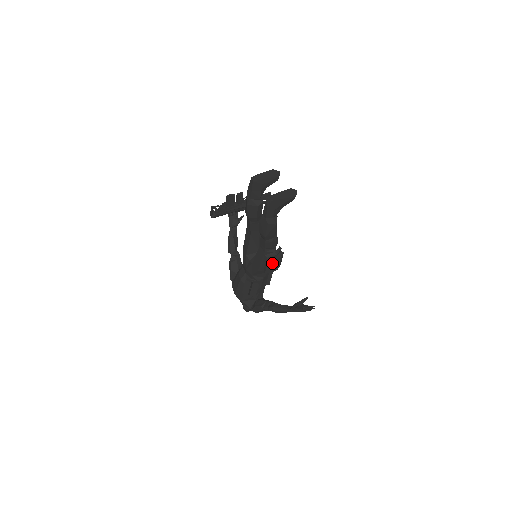
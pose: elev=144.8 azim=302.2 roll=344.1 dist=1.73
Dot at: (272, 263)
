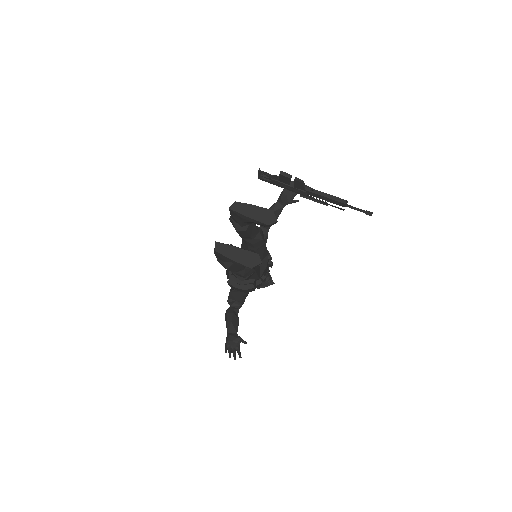
Dot at: (233, 286)
